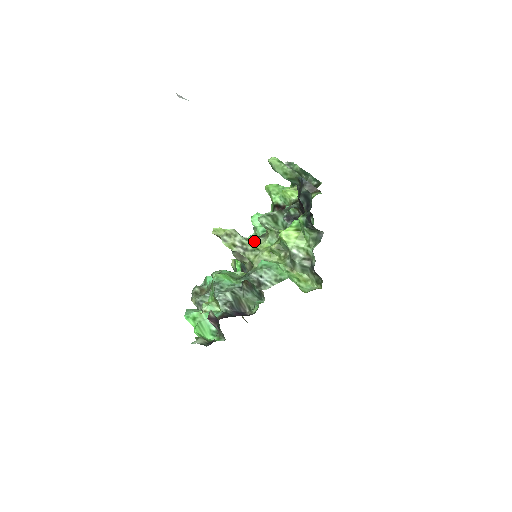
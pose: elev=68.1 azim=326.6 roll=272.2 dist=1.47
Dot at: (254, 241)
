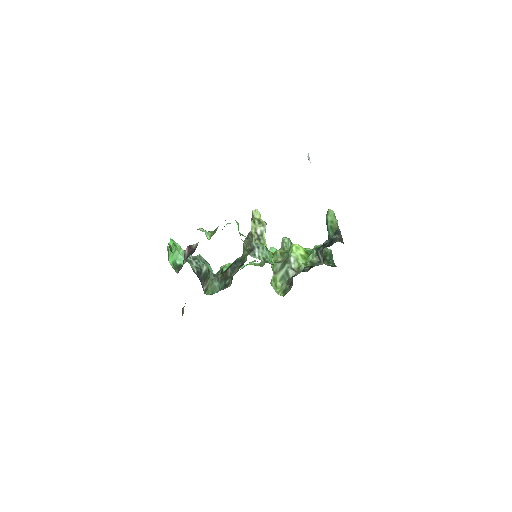
Dot at: occluded
